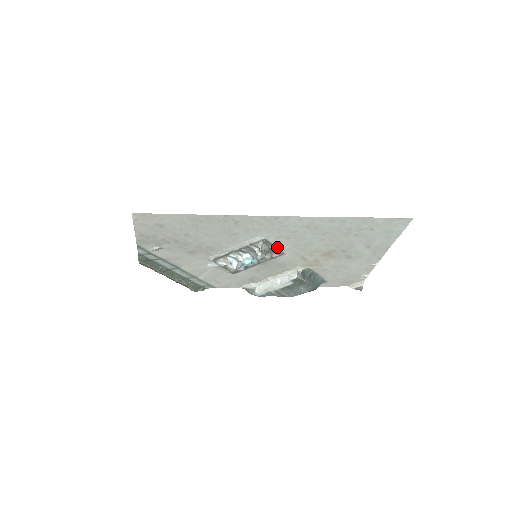
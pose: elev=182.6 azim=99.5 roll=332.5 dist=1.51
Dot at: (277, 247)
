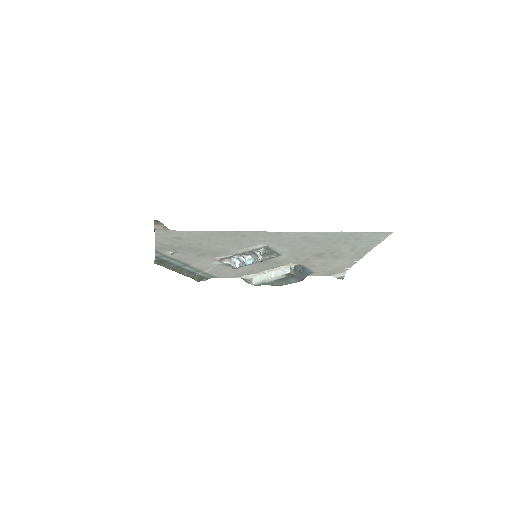
Dot at: (276, 251)
